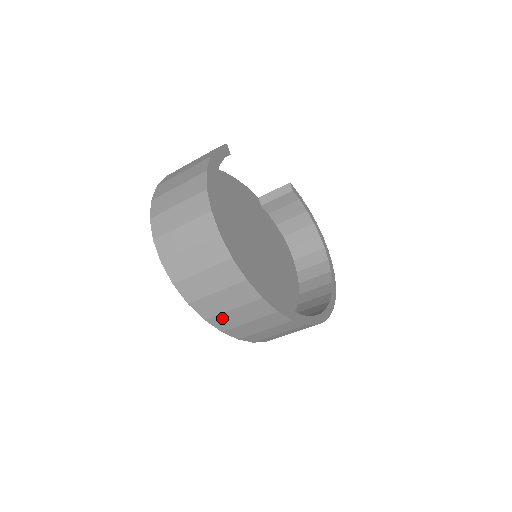
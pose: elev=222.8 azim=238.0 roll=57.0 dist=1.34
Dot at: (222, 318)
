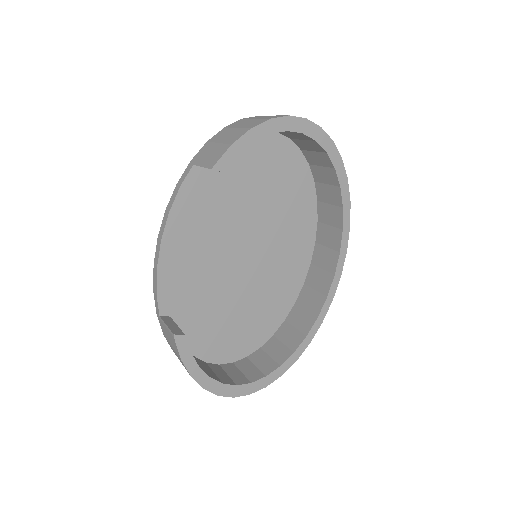
Dot at: occluded
